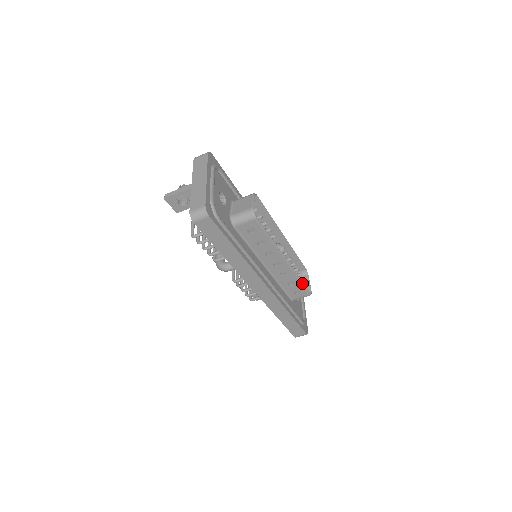
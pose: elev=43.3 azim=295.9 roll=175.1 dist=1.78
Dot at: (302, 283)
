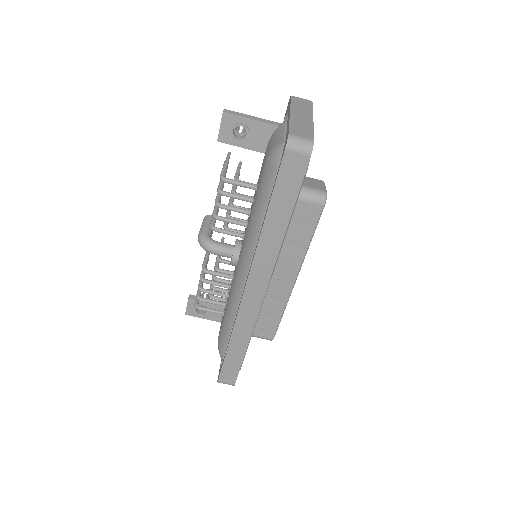
Dot at: (280, 319)
